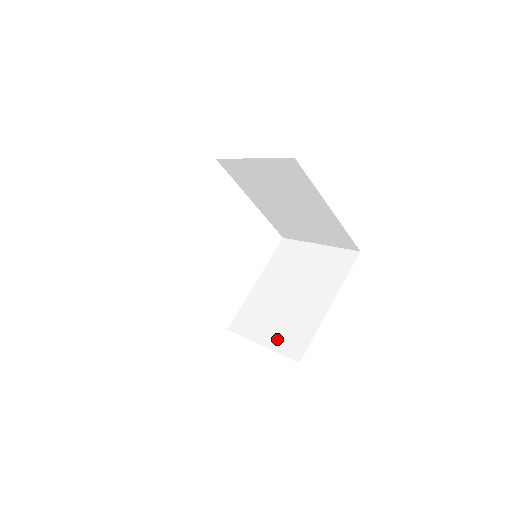
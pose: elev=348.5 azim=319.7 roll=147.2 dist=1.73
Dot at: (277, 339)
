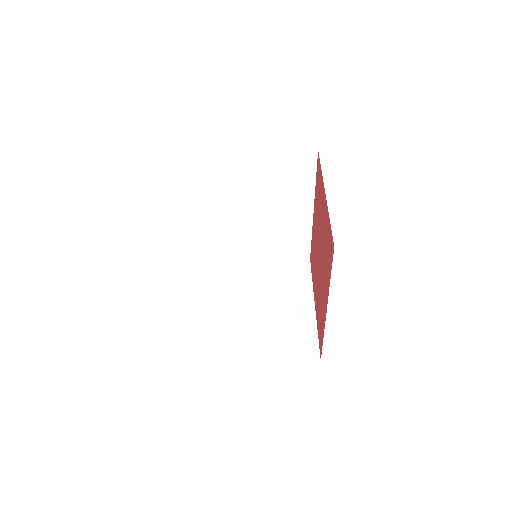
Dot at: (276, 349)
